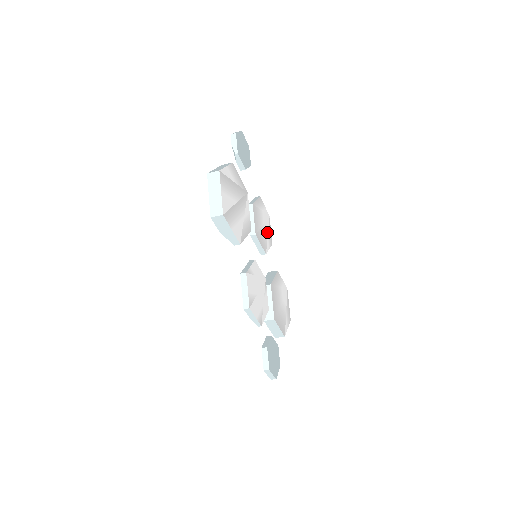
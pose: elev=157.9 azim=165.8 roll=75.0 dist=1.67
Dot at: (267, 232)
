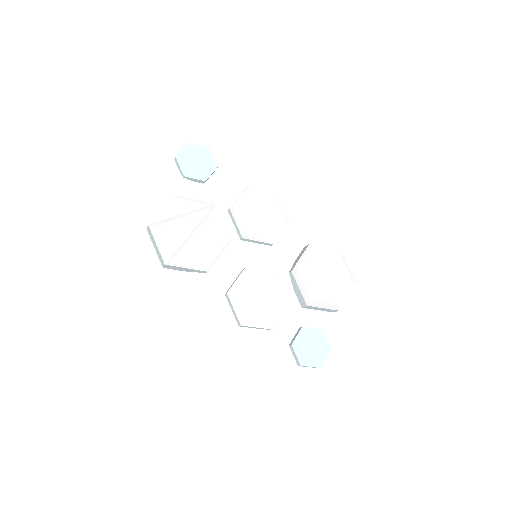
Dot at: (273, 216)
